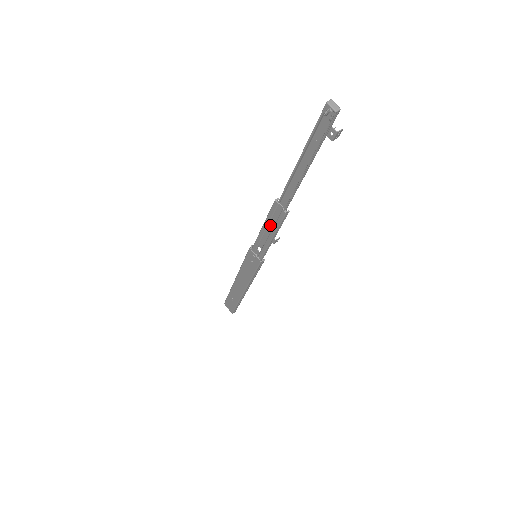
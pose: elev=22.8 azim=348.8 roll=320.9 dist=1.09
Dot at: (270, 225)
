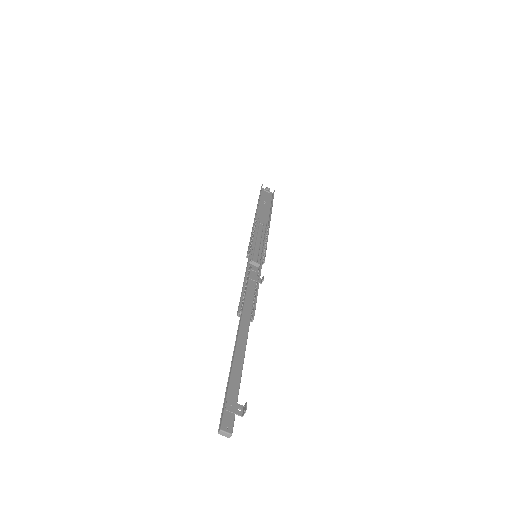
Dot at: (248, 293)
